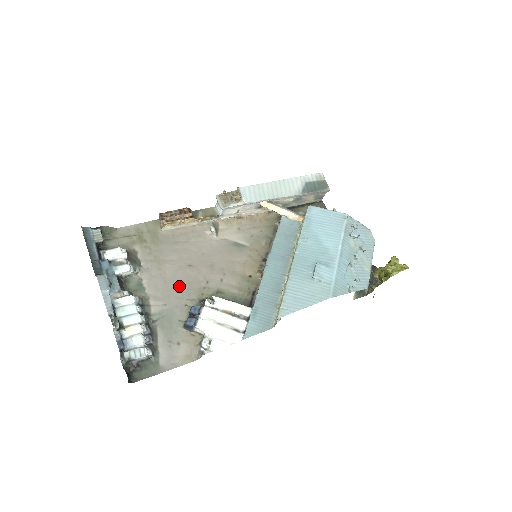
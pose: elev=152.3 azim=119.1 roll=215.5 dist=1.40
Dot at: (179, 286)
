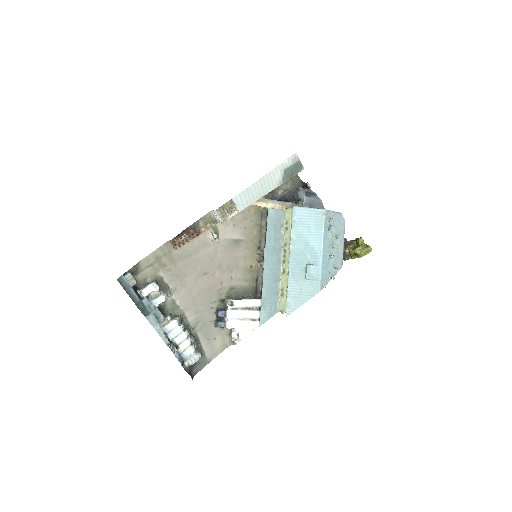
Dot at: (202, 295)
